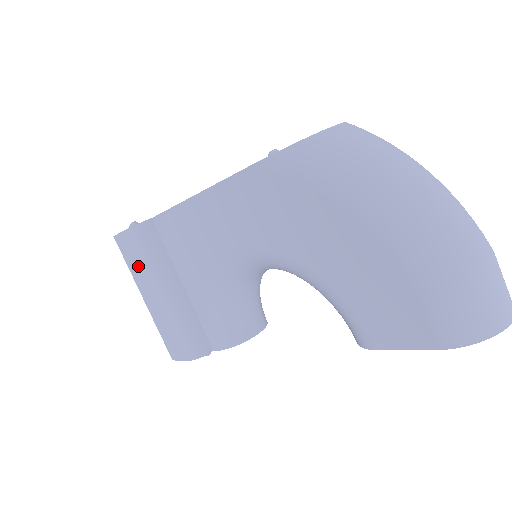
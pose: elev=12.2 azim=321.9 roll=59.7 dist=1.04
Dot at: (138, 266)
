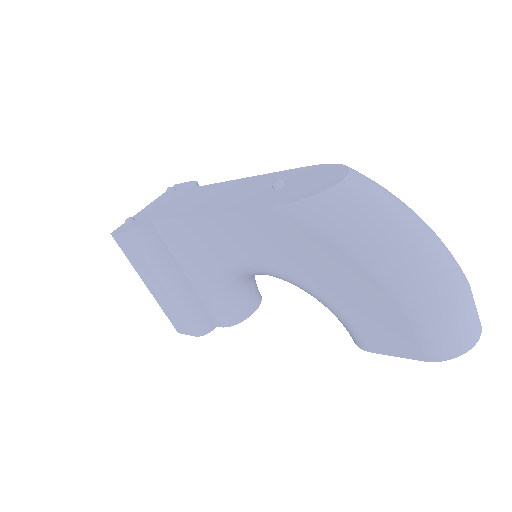
Dot at: (140, 262)
